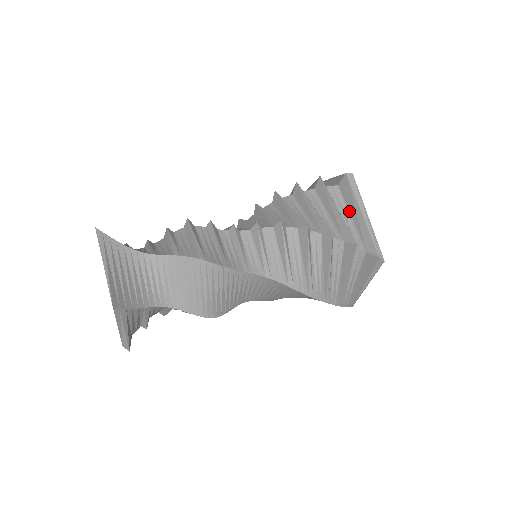
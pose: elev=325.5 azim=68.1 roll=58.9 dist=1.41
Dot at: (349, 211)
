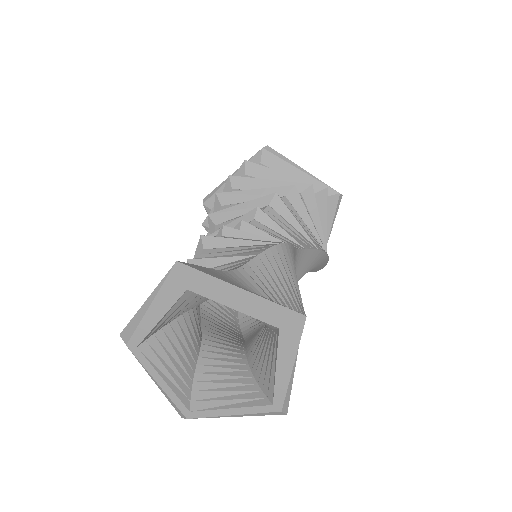
Dot at: occluded
